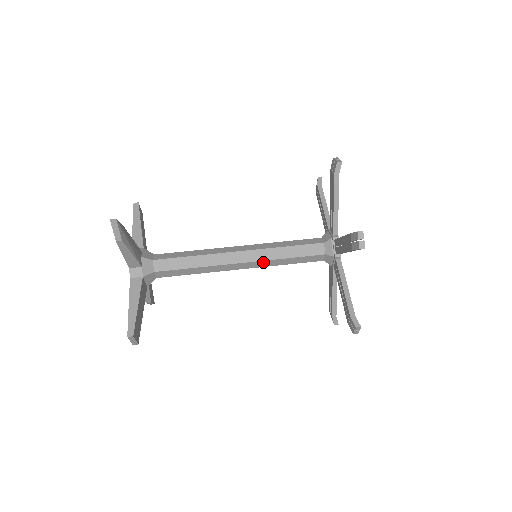
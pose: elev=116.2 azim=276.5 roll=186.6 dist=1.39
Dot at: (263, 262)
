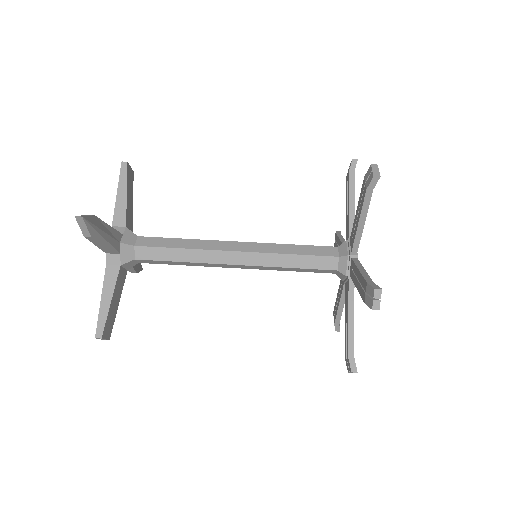
Dot at: (262, 267)
